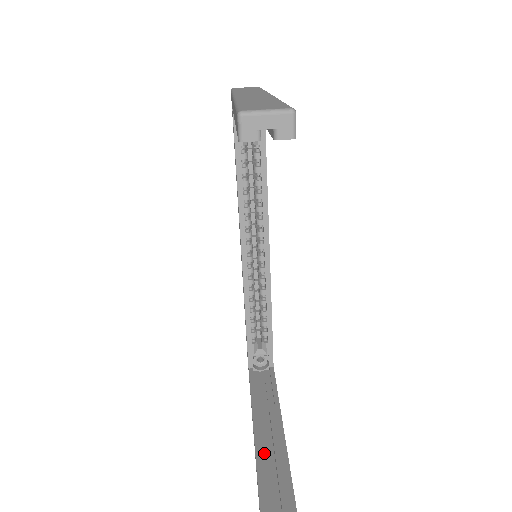
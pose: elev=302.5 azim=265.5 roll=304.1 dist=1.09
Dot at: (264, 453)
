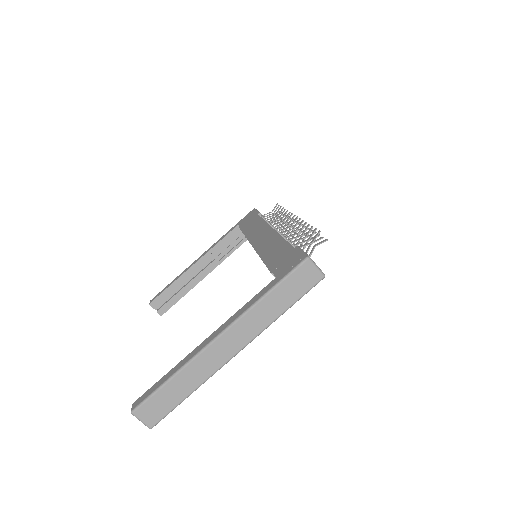
Dot at: (185, 278)
